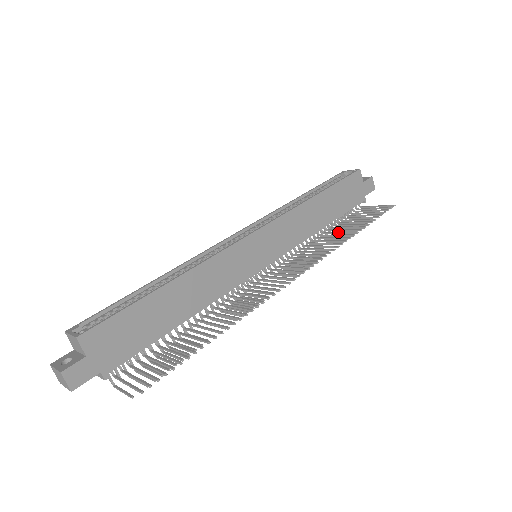
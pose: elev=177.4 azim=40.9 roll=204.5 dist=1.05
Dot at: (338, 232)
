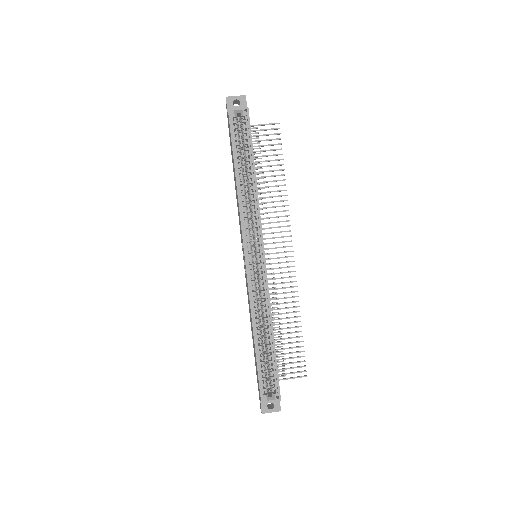
Dot at: (267, 182)
